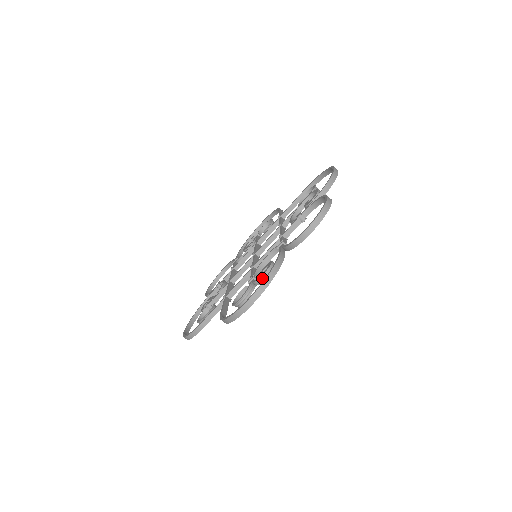
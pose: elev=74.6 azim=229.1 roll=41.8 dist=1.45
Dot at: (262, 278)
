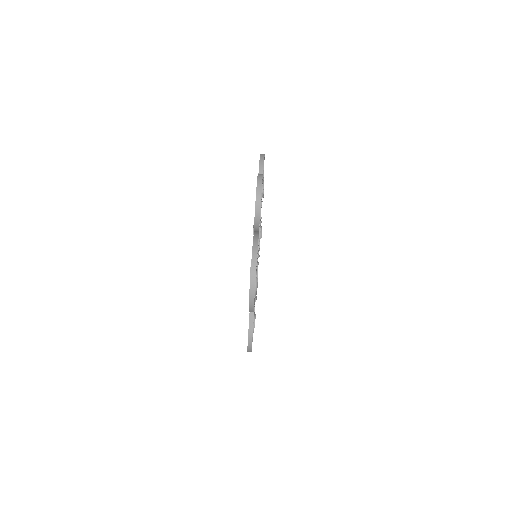
Dot at: occluded
